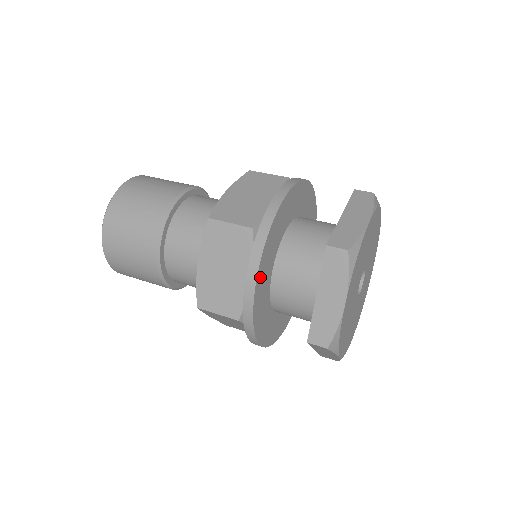
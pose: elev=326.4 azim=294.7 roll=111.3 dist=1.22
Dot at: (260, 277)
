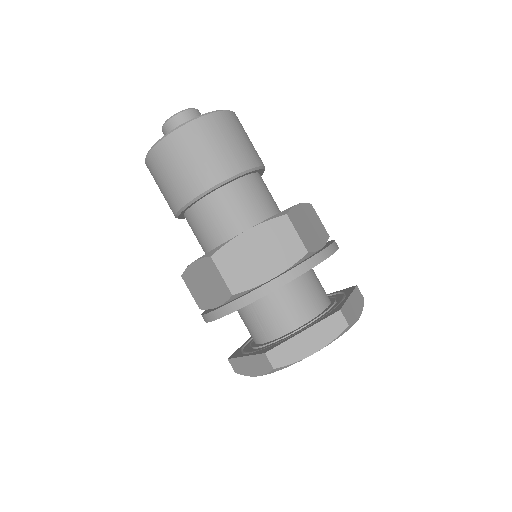
Dot at: occluded
